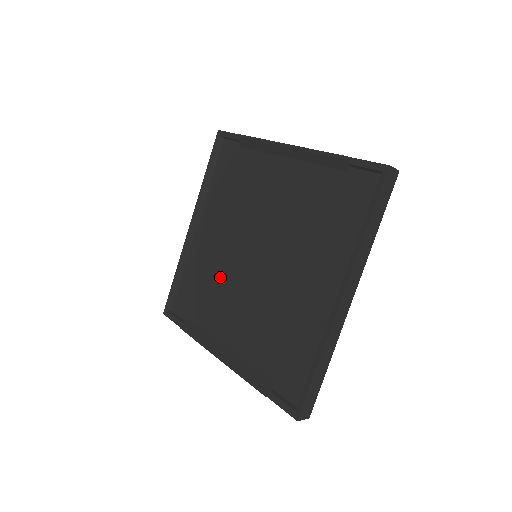
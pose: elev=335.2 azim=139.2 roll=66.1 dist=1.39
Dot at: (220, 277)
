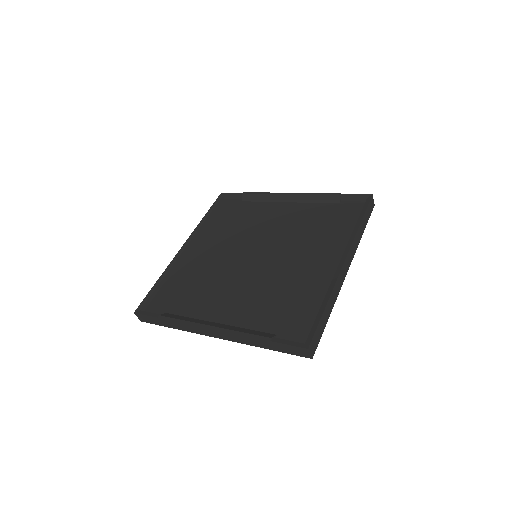
Dot at: (214, 275)
